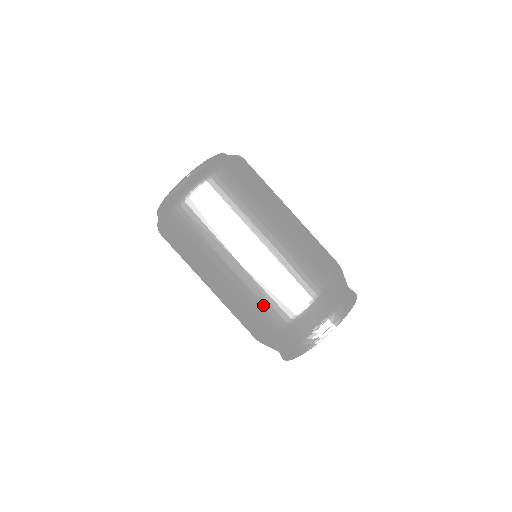
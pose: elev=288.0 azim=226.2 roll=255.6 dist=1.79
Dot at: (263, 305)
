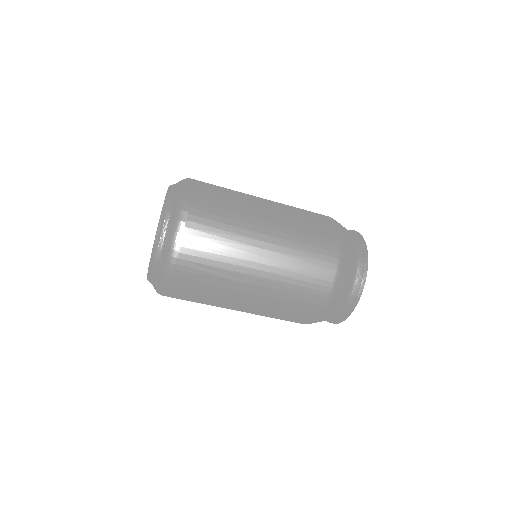
Dot at: (289, 315)
